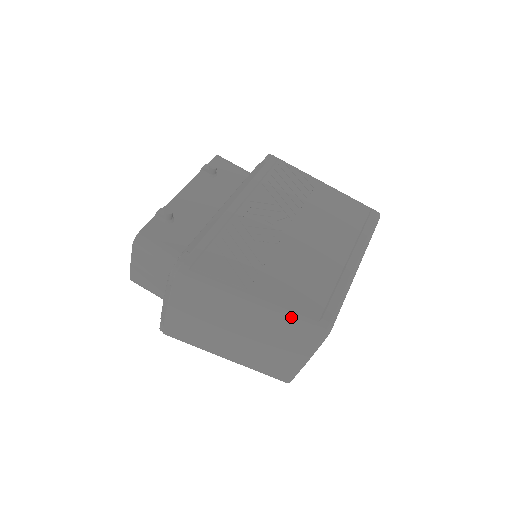
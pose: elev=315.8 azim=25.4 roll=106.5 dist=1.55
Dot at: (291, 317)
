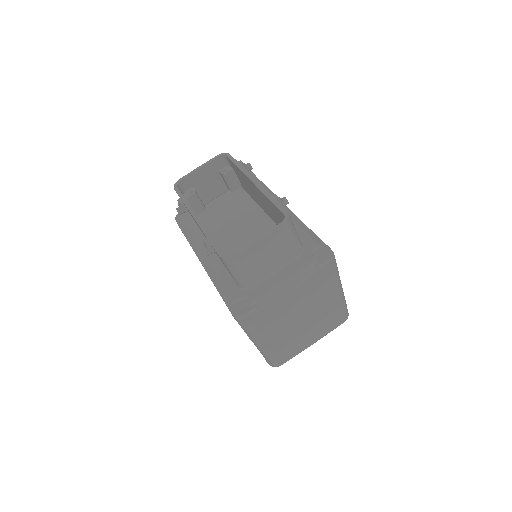
Dot at: occluded
